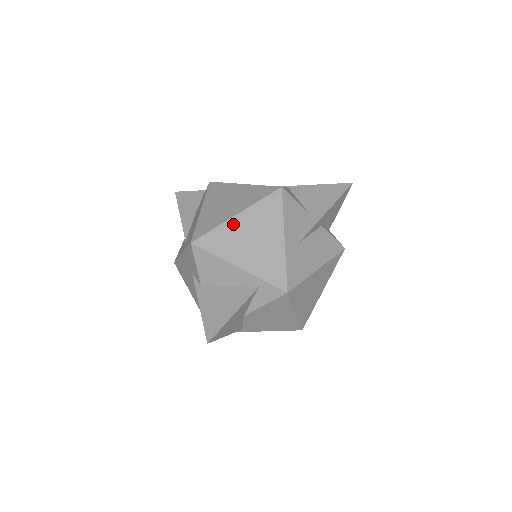
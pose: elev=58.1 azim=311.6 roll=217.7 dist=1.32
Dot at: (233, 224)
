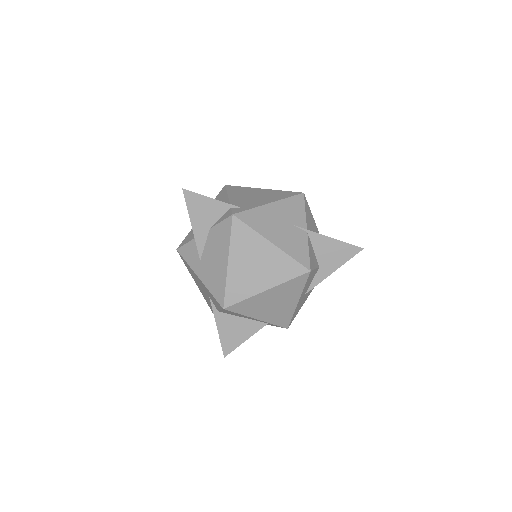
Dot at: (262, 296)
